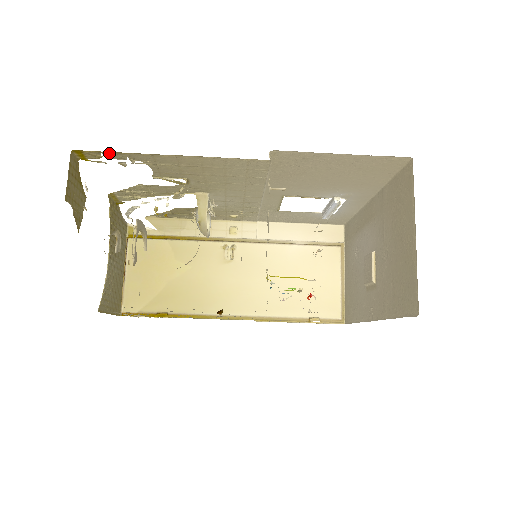
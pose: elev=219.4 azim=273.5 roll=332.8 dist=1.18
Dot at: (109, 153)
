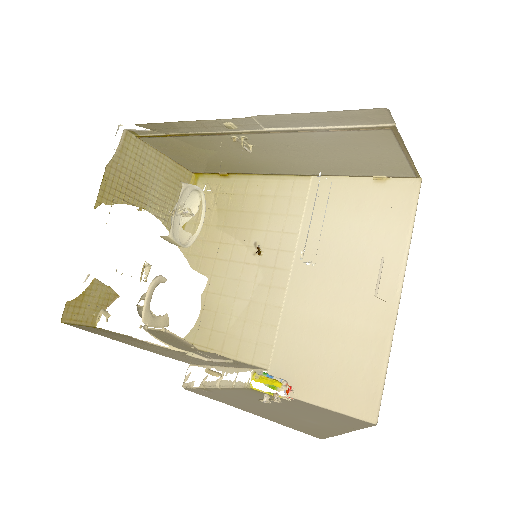
Dot at: occluded
